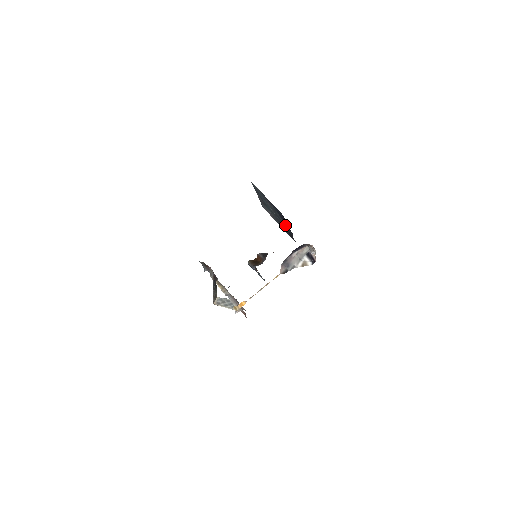
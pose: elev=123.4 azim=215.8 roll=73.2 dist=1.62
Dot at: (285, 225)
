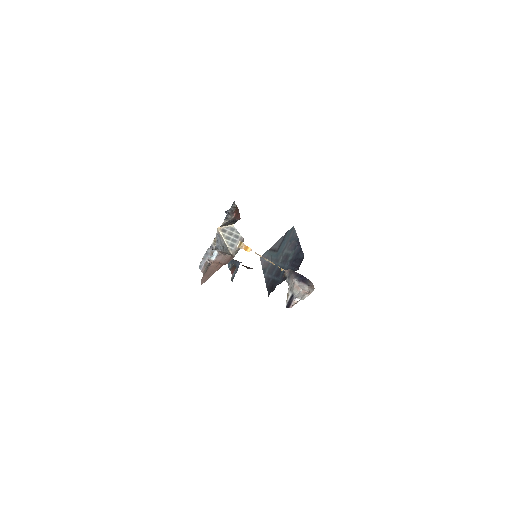
Dot at: occluded
